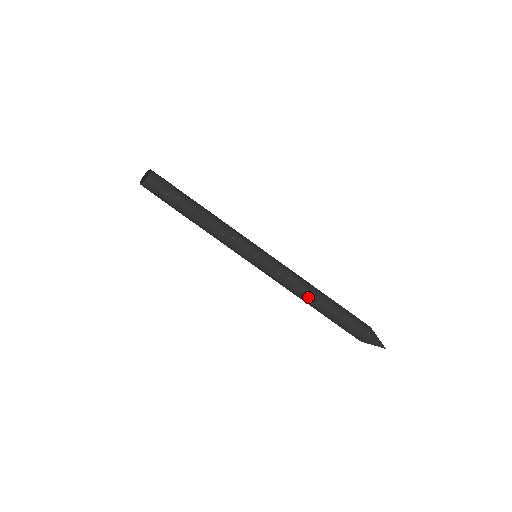
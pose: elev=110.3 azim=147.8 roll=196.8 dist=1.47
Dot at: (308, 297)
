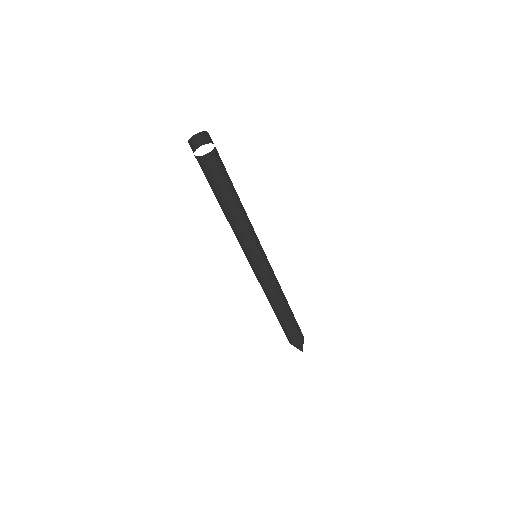
Dot at: (285, 299)
